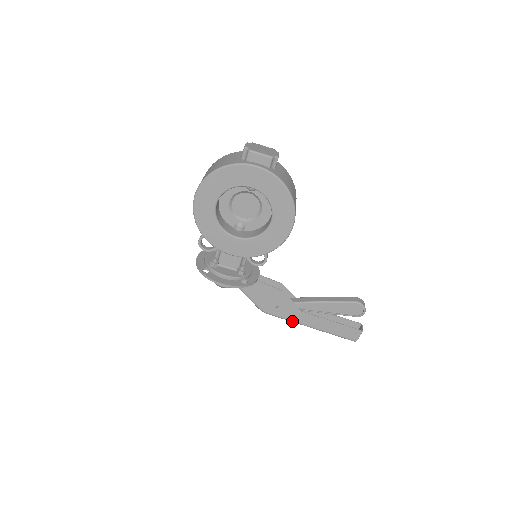
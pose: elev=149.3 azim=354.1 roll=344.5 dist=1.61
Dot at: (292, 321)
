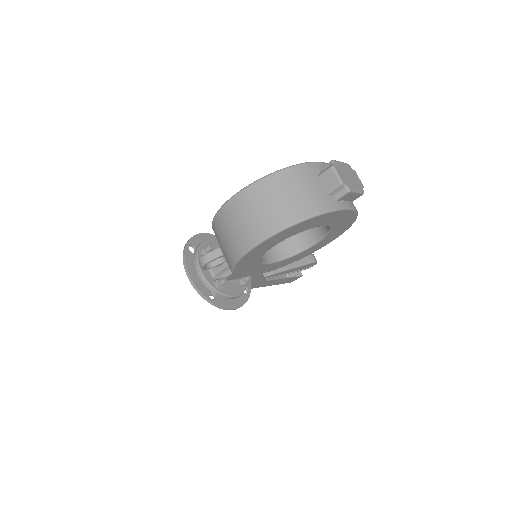
Dot at: (252, 288)
